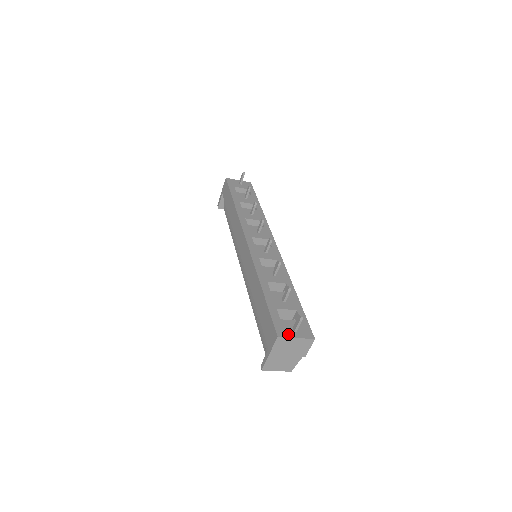
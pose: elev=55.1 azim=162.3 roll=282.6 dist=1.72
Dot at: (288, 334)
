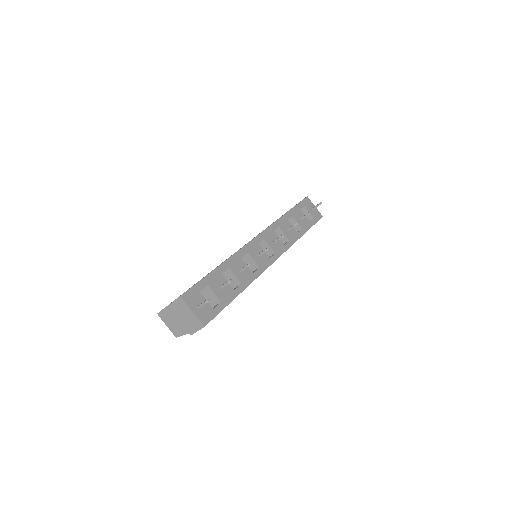
Dot at: (190, 303)
